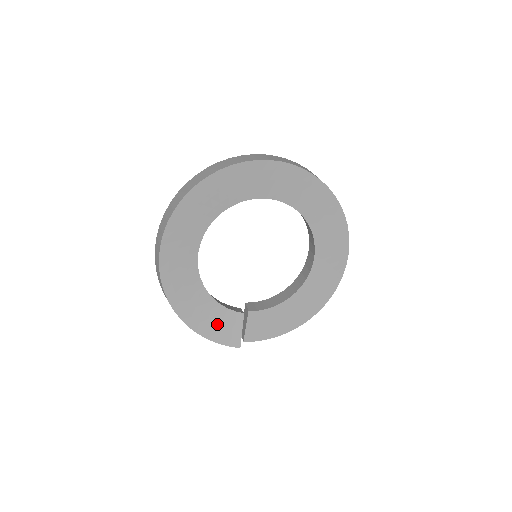
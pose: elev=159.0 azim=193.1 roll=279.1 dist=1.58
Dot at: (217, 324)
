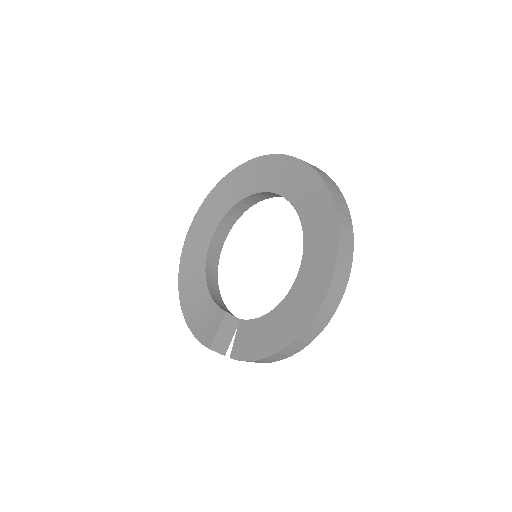
Dot at: (203, 318)
